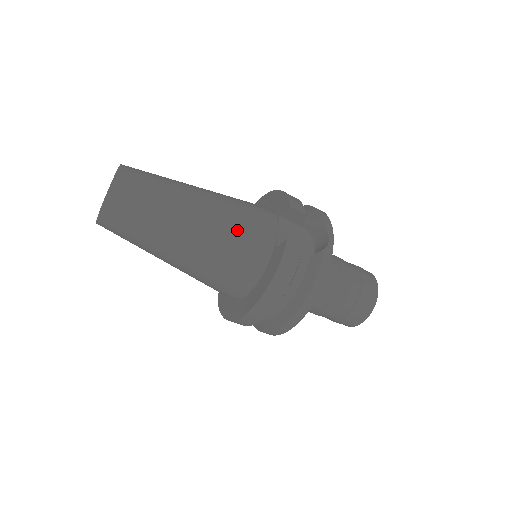
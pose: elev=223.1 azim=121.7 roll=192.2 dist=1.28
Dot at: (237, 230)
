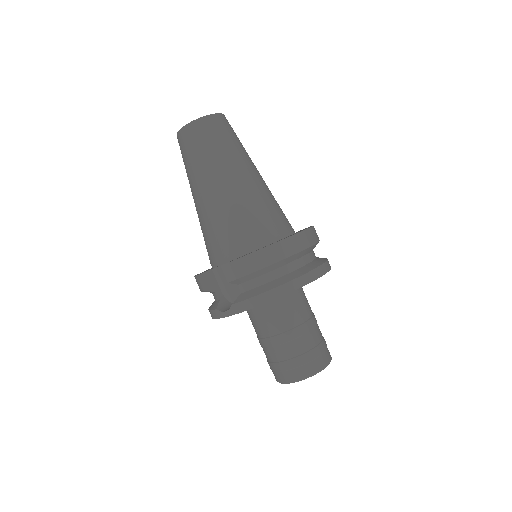
Dot at: occluded
